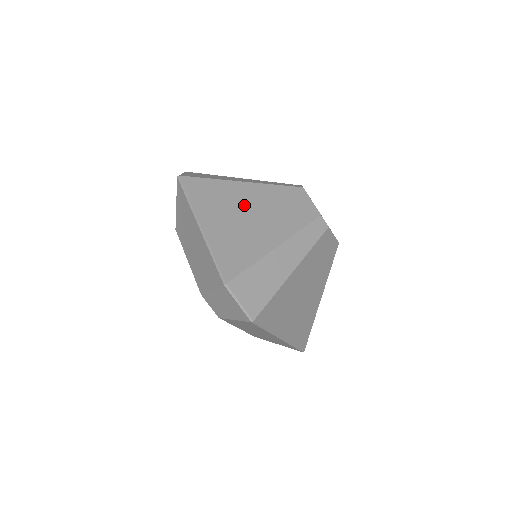
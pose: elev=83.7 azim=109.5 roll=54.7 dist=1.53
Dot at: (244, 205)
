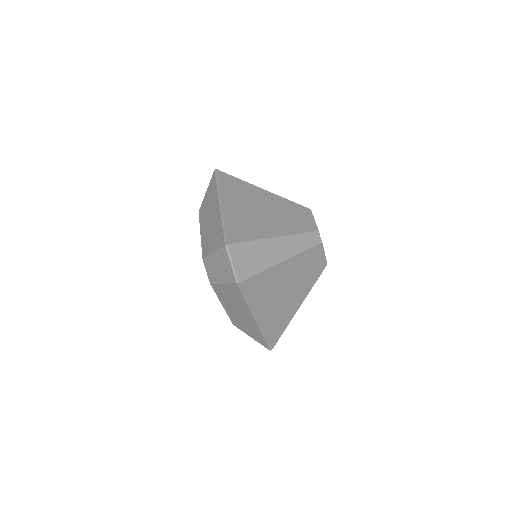
Dot at: (260, 203)
